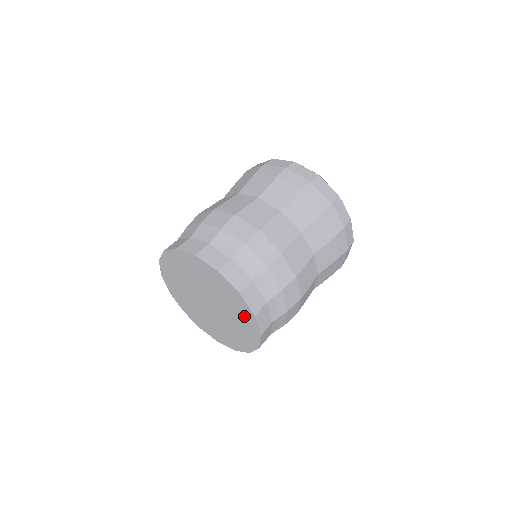
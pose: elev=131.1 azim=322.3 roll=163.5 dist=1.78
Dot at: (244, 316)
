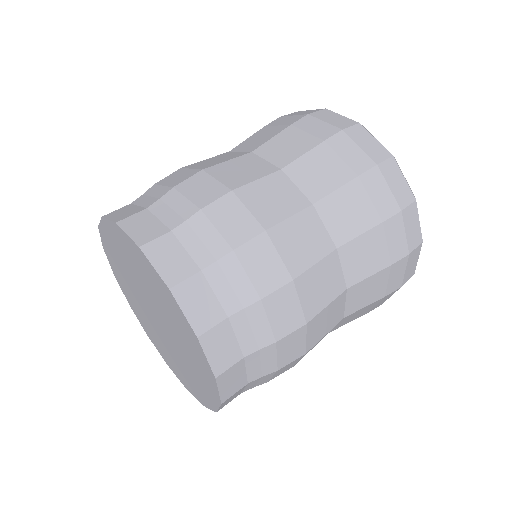
Dot at: (201, 367)
